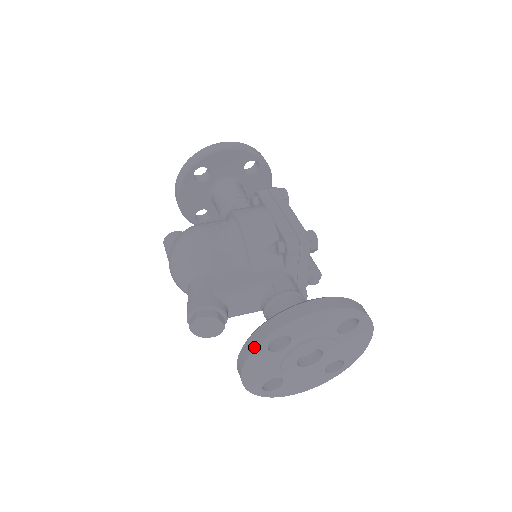
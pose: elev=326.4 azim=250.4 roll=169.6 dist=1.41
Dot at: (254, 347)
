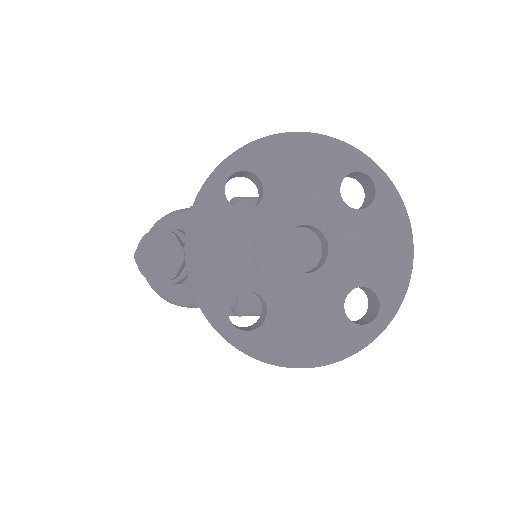
Dot at: (202, 185)
